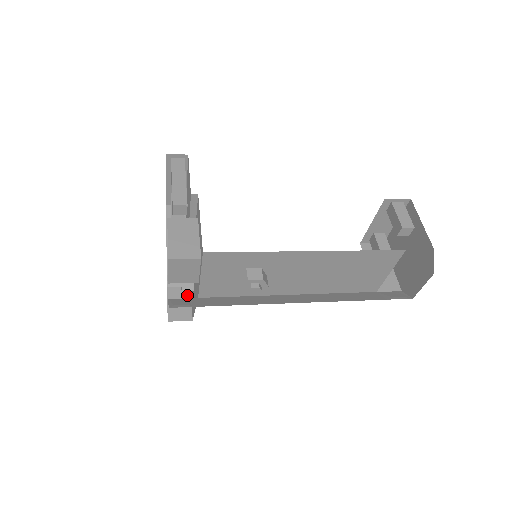
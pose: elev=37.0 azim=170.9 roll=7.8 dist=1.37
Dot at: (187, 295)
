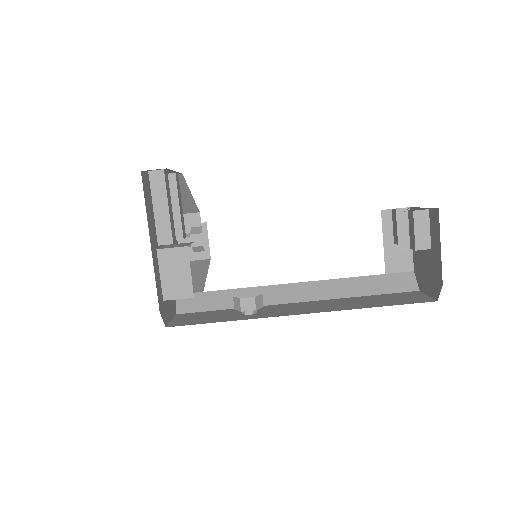
Dot at: (203, 231)
